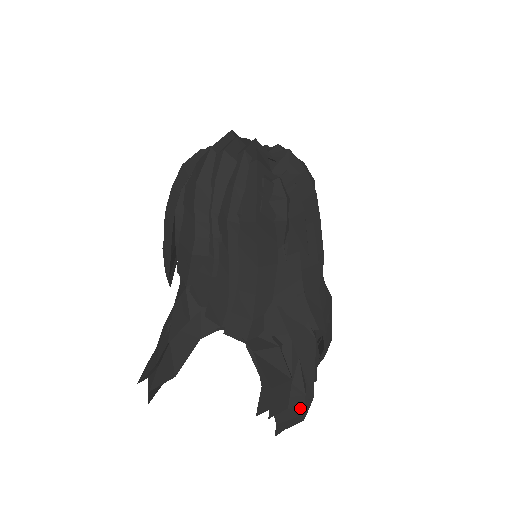
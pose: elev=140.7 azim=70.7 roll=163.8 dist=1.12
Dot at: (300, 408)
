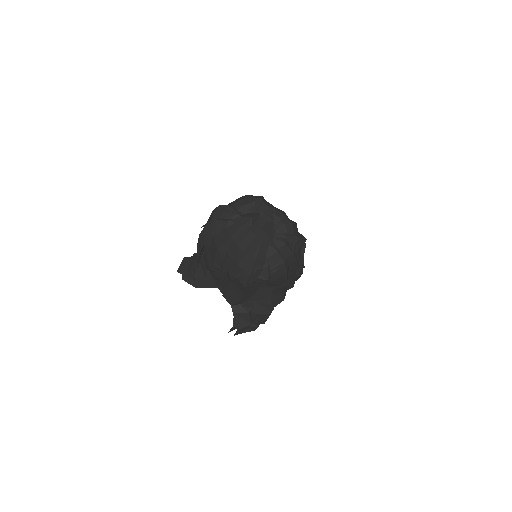
Dot at: (254, 329)
